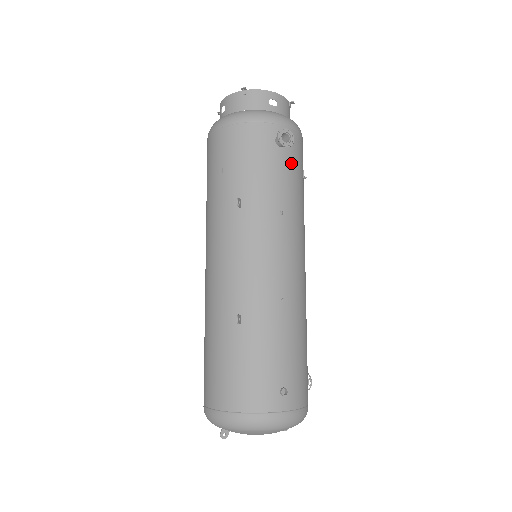
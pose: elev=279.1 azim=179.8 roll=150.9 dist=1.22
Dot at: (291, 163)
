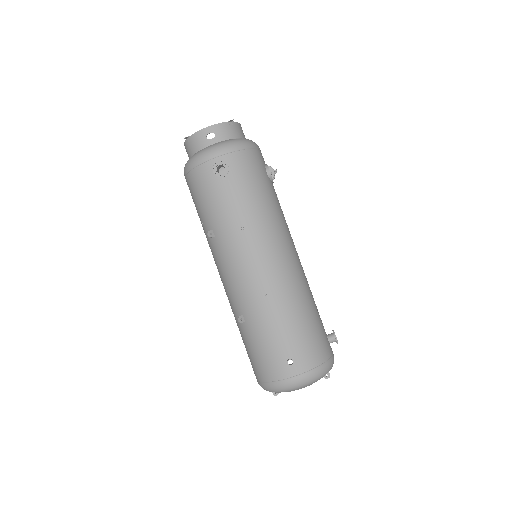
Dot at: (238, 182)
